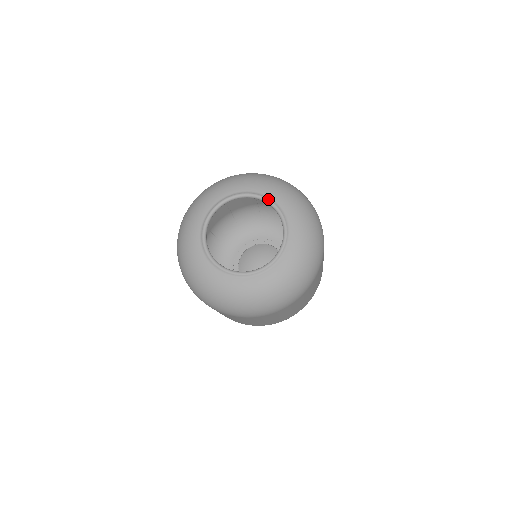
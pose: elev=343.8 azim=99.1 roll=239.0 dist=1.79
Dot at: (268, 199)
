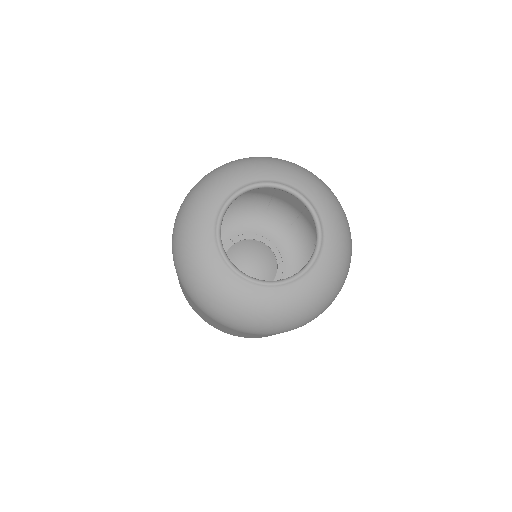
Dot at: (266, 182)
